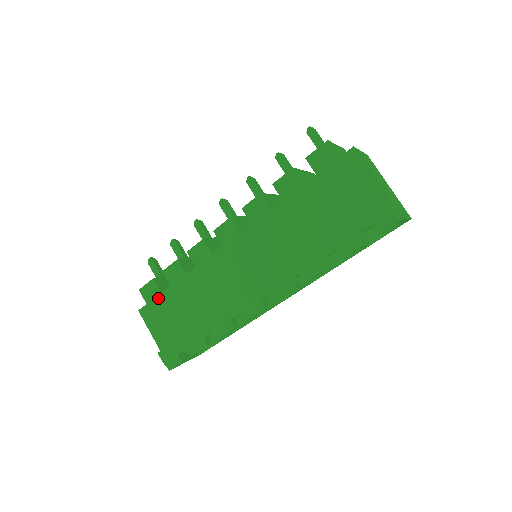
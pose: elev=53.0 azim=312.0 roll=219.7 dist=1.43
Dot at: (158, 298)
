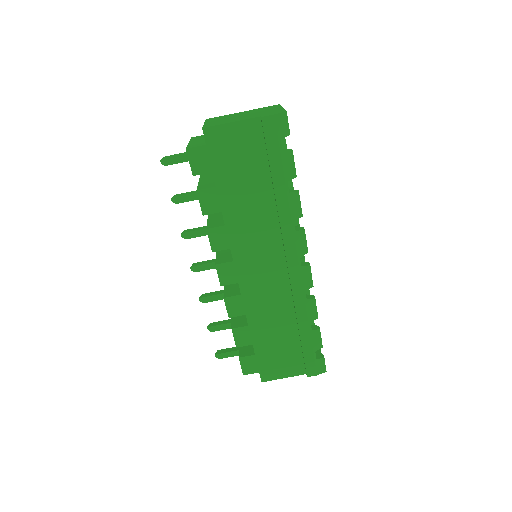
Dot at: (258, 360)
